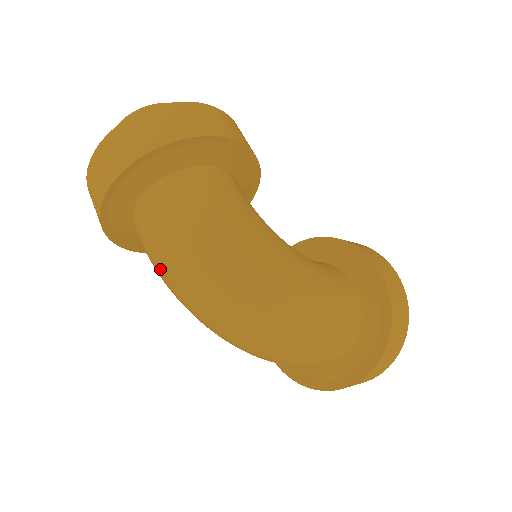
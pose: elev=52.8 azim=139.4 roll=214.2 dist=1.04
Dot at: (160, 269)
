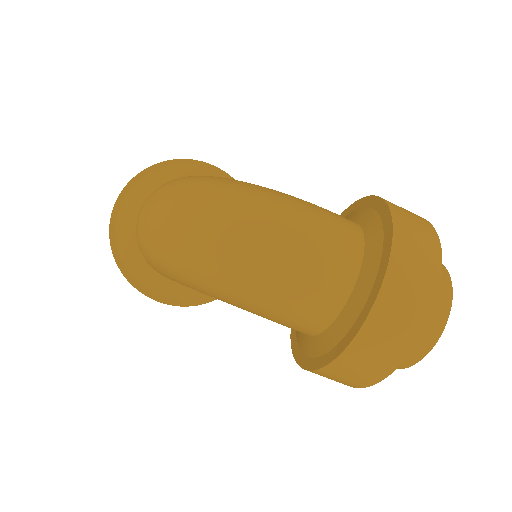
Dot at: (142, 237)
